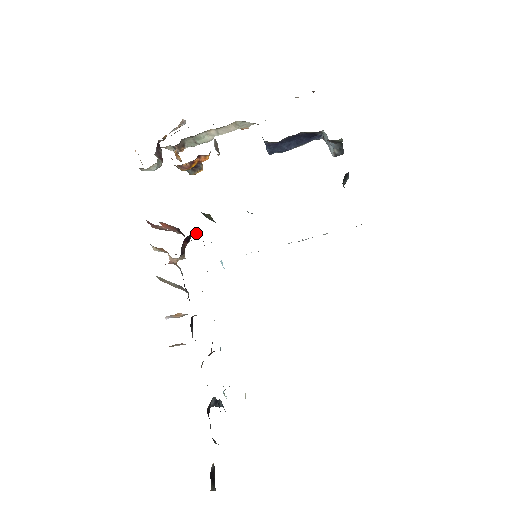
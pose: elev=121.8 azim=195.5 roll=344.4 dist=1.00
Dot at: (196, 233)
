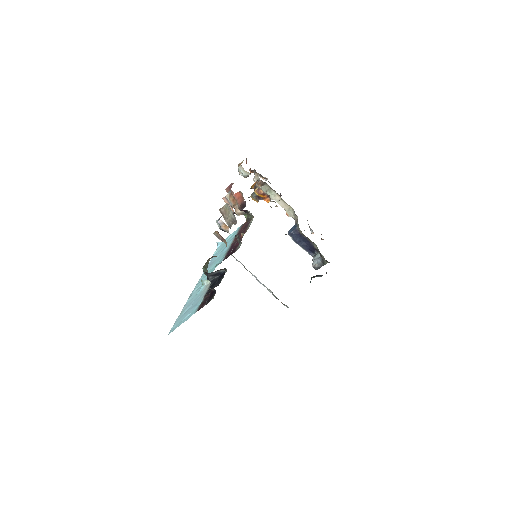
Dot at: (246, 215)
